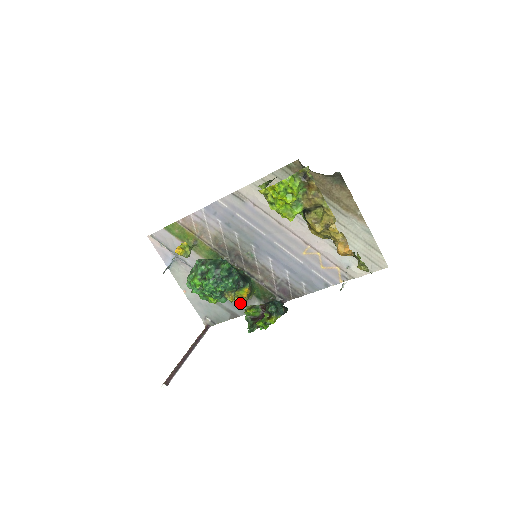
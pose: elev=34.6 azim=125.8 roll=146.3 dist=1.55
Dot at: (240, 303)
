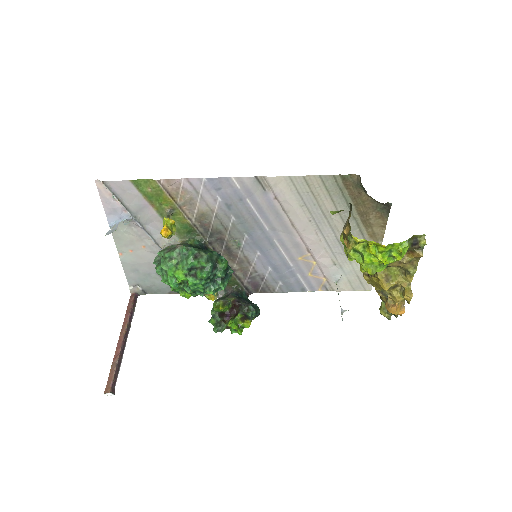
Dot at: occluded
